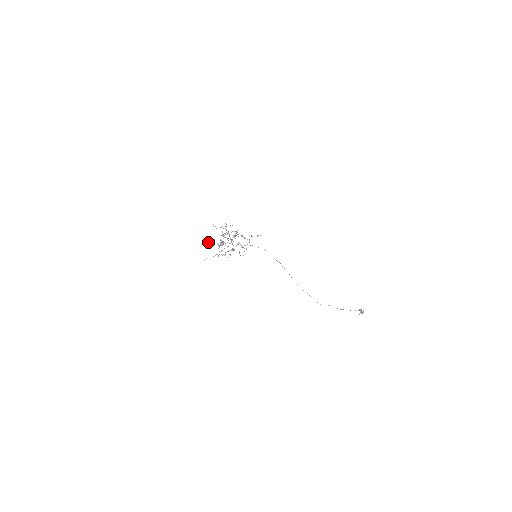
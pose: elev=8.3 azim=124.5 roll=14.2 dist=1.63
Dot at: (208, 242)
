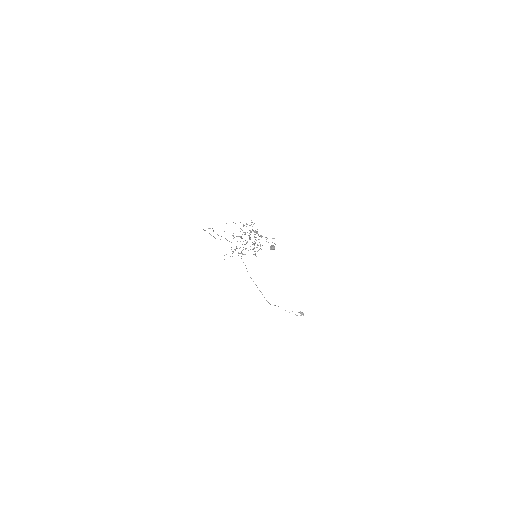
Dot at: occluded
